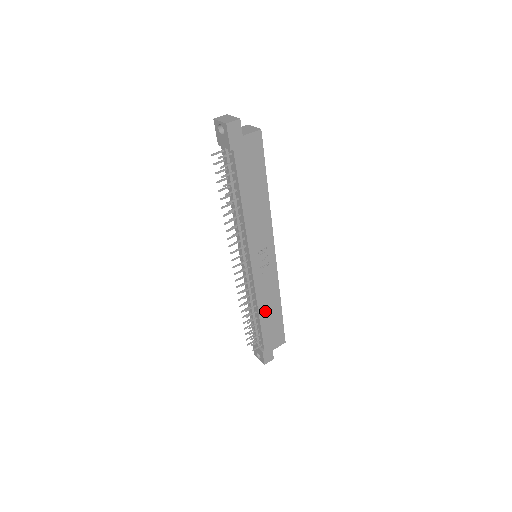
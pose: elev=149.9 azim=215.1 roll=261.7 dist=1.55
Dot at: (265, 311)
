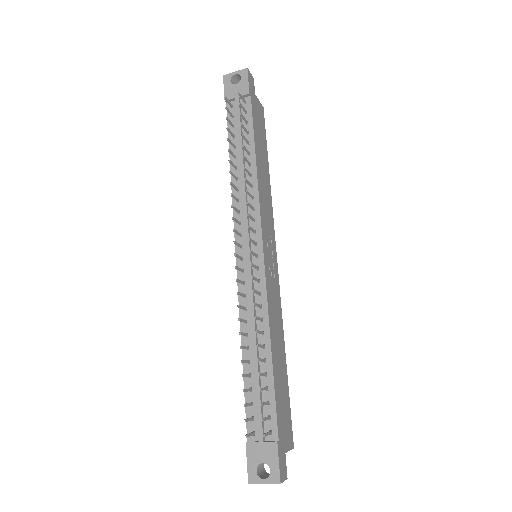
Dot at: (275, 349)
